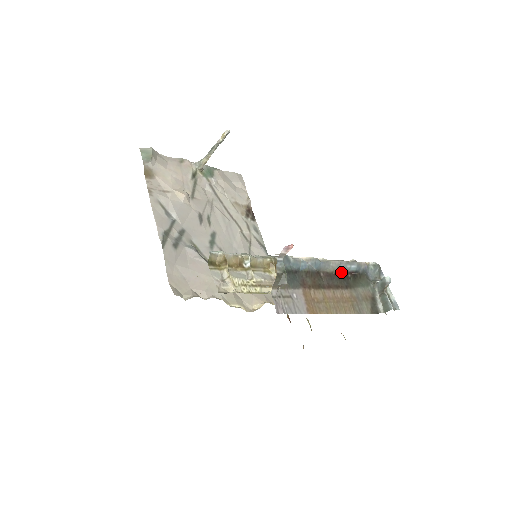
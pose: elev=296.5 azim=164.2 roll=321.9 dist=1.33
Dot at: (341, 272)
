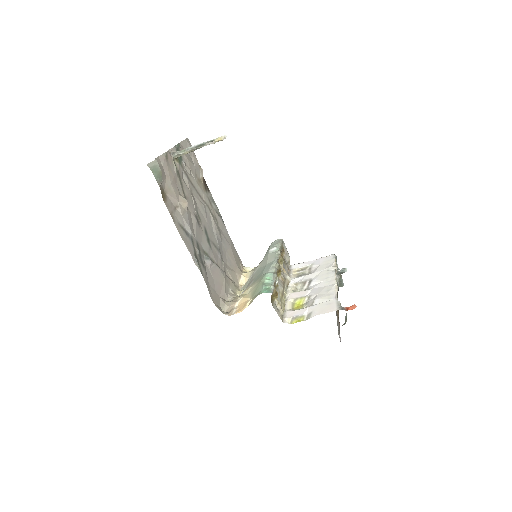
Dot at: occluded
